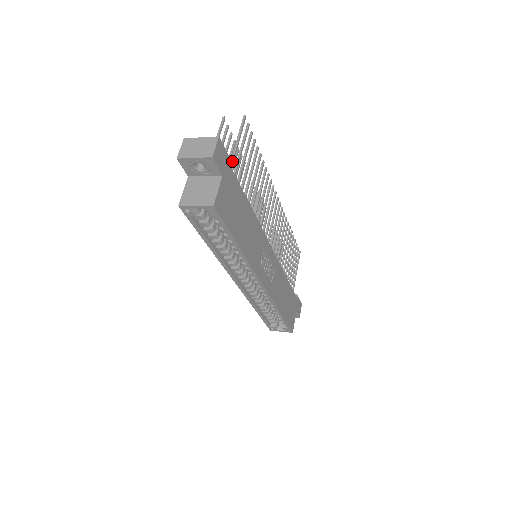
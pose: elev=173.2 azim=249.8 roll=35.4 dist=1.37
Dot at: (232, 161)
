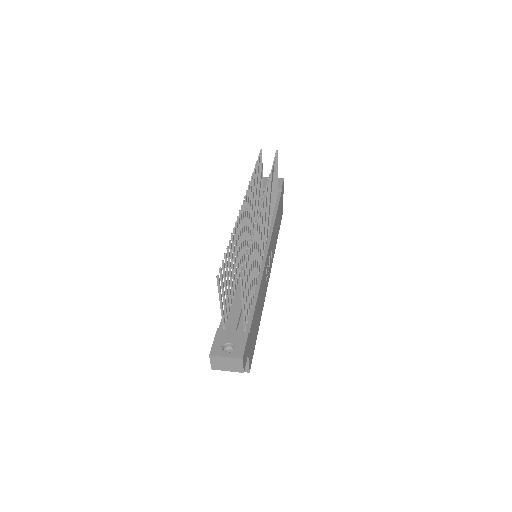
Dot at: (245, 321)
